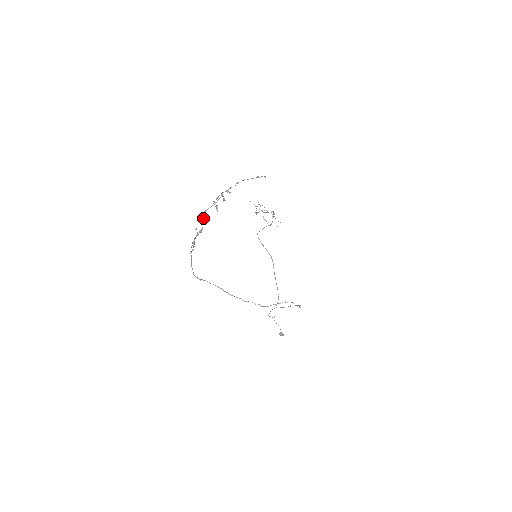
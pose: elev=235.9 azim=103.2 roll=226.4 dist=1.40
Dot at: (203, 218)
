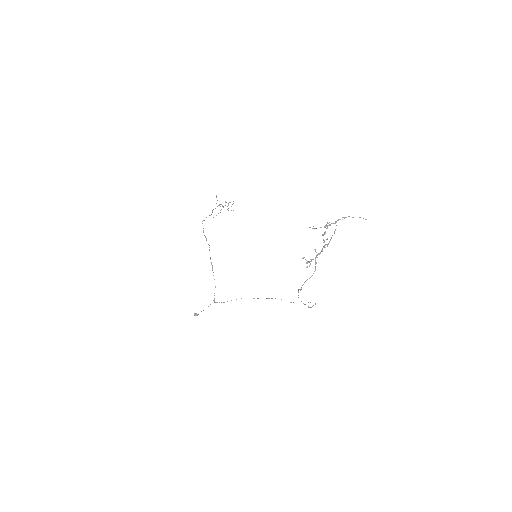
Dot at: occluded
